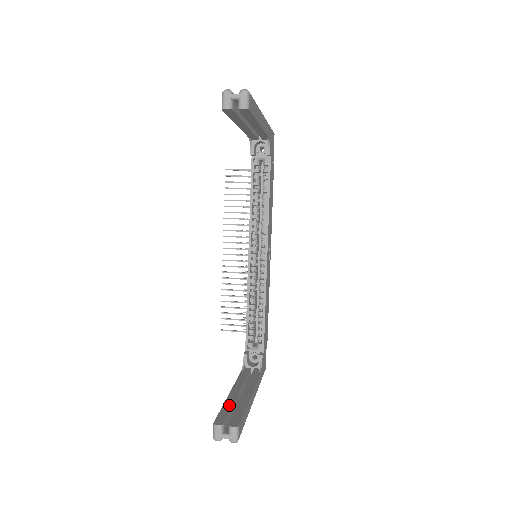
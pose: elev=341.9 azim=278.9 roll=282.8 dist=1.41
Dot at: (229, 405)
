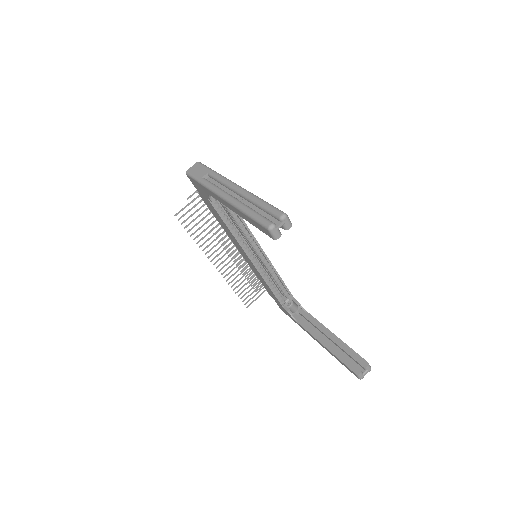
Dot at: (340, 355)
